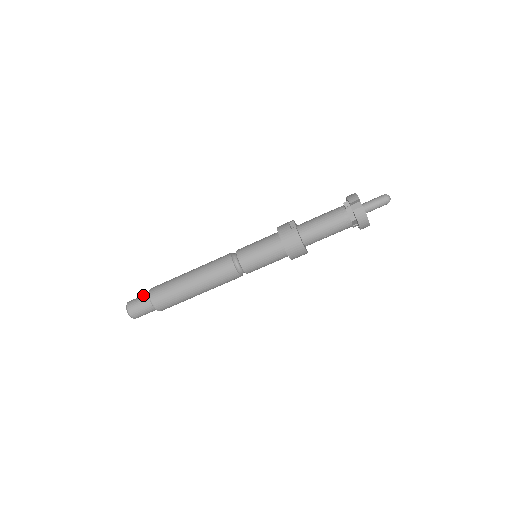
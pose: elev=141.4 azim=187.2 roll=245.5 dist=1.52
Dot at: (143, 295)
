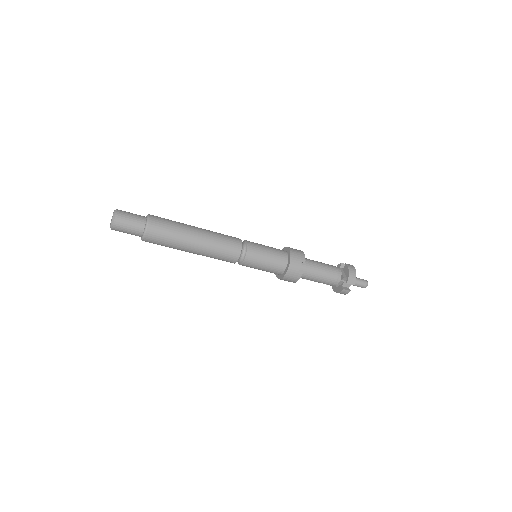
Dot at: (137, 221)
